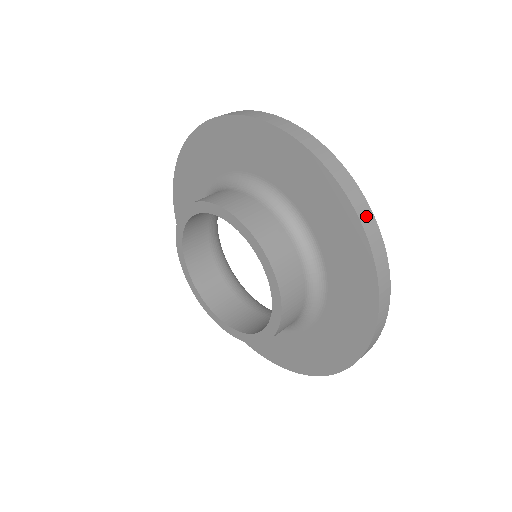
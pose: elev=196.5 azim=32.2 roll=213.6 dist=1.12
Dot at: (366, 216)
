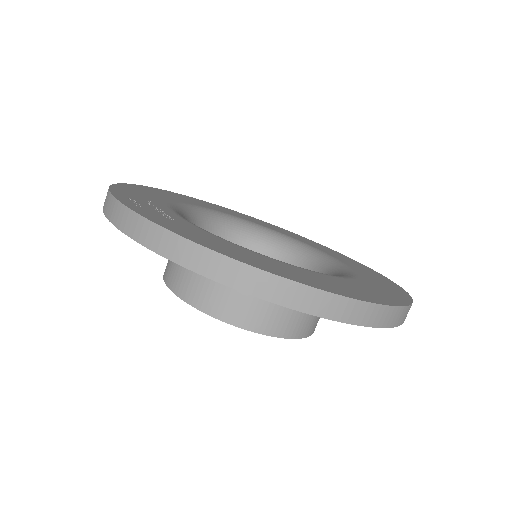
Dot at: (374, 316)
